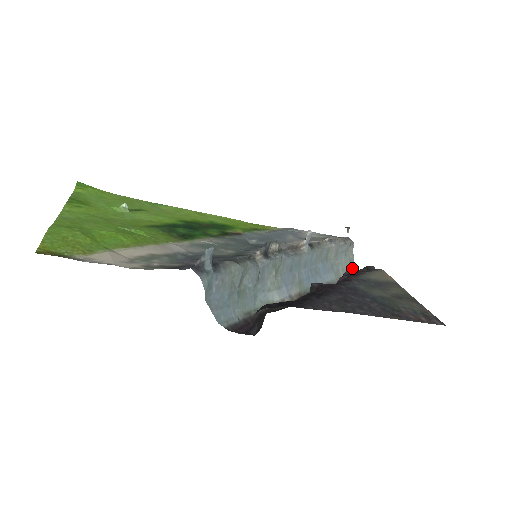
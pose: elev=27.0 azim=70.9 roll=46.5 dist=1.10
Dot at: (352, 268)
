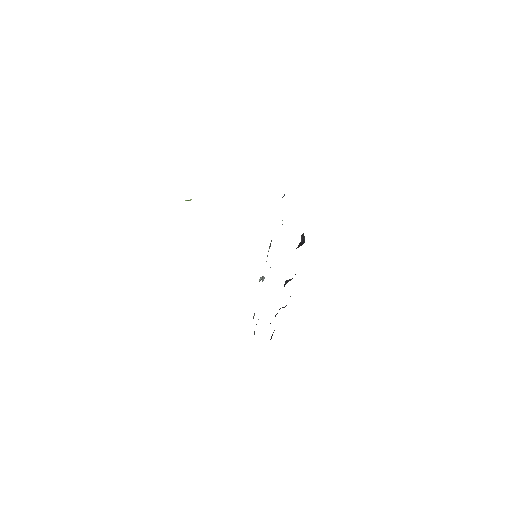
Dot at: occluded
